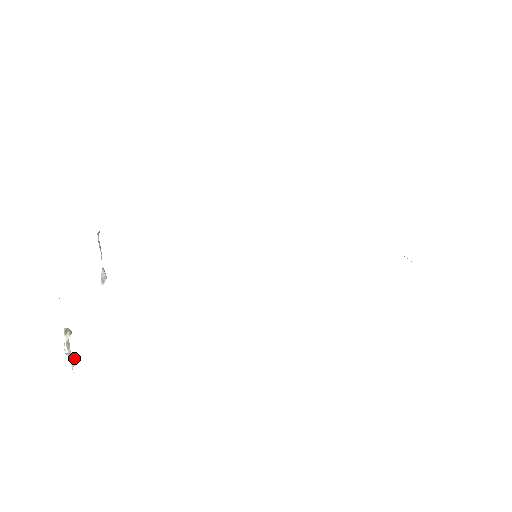
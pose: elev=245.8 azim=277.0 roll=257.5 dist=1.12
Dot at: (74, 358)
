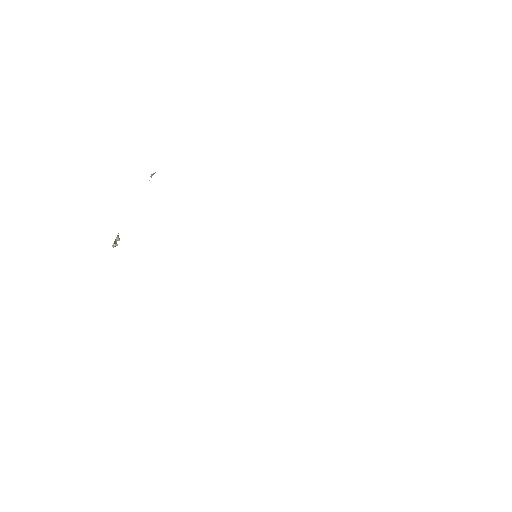
Dot at: (119, 240)
